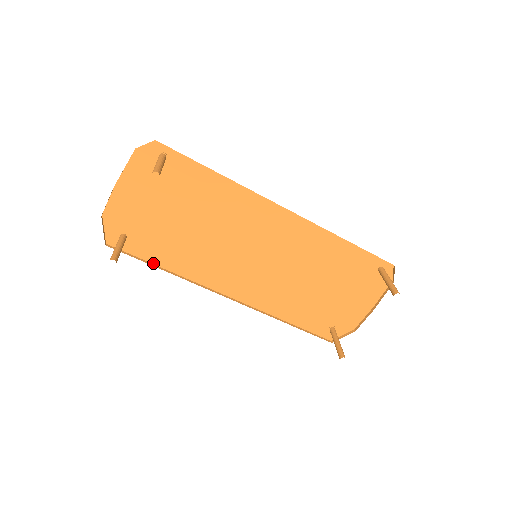
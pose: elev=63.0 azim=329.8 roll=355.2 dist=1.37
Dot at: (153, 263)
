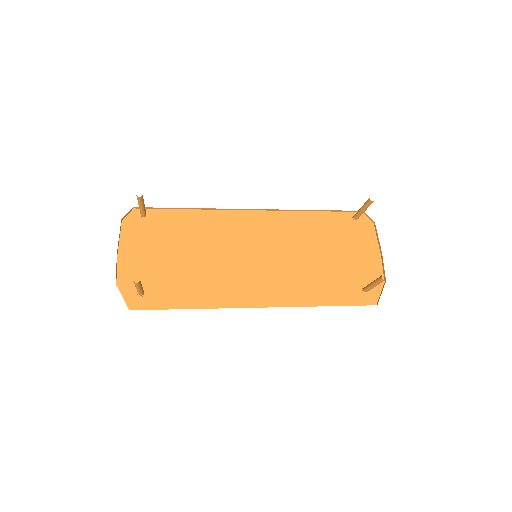
Dot at: occluded
